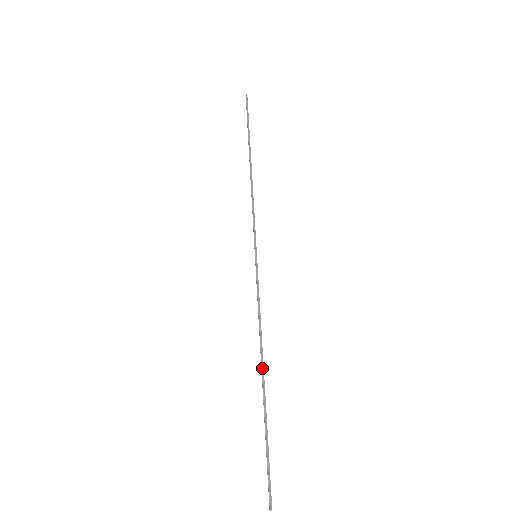
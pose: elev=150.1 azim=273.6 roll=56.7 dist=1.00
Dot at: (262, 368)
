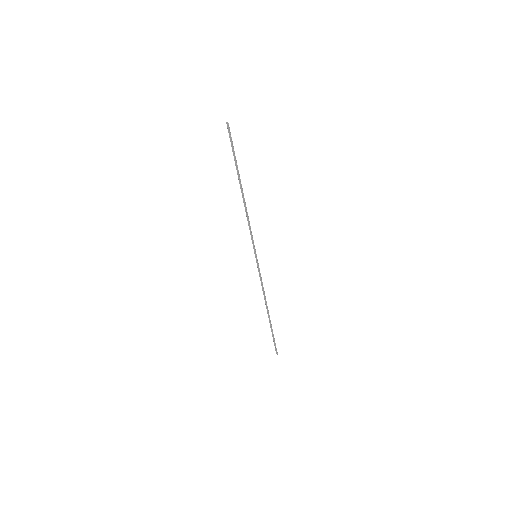
Dot at: occluded
